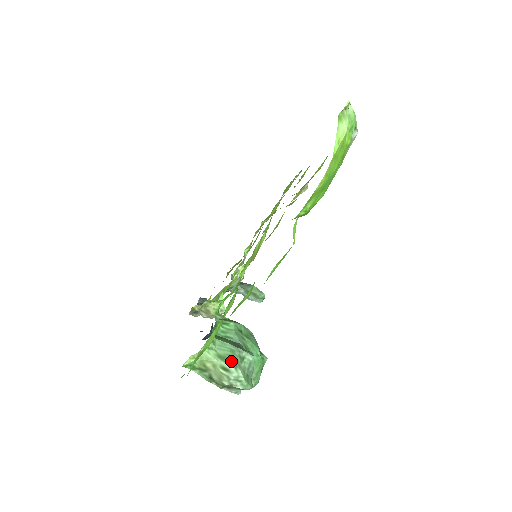
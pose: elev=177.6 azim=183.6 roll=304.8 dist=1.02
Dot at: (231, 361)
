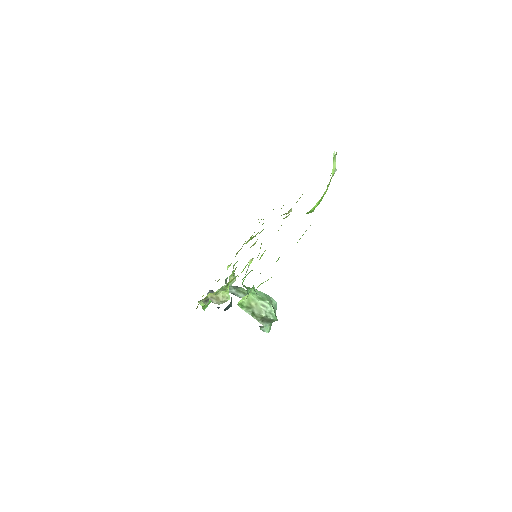
Dot at: (267, 300)
